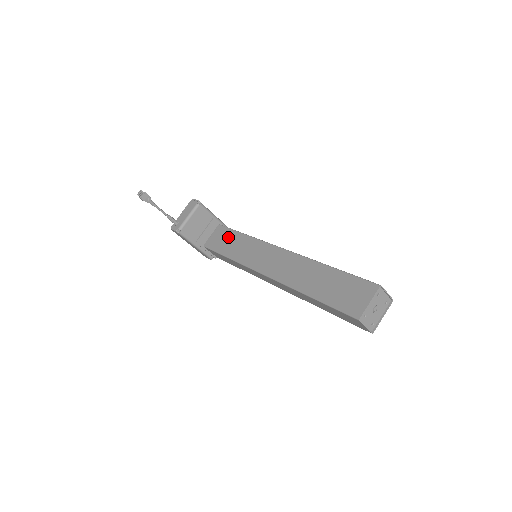
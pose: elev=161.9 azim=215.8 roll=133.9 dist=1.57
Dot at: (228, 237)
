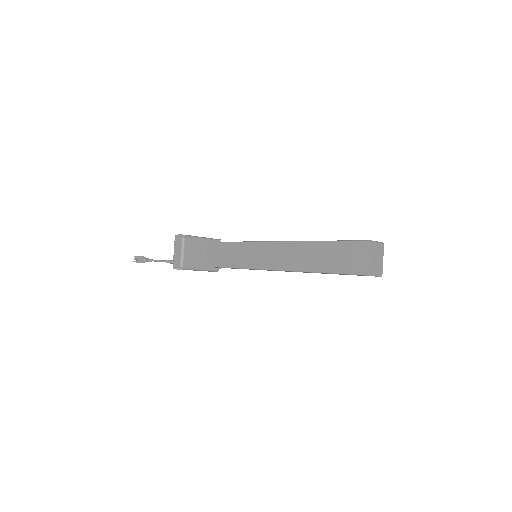
Dot at: (223, 250)
